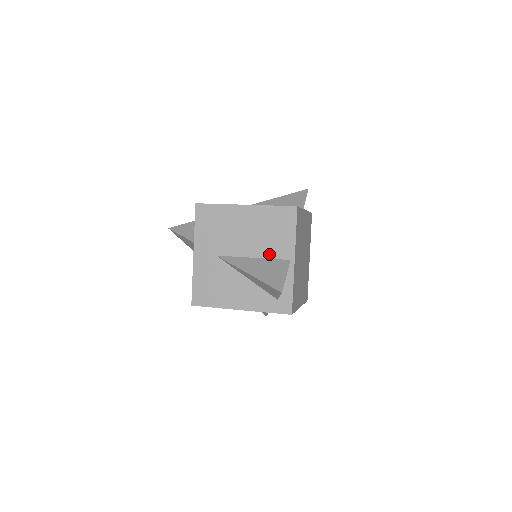
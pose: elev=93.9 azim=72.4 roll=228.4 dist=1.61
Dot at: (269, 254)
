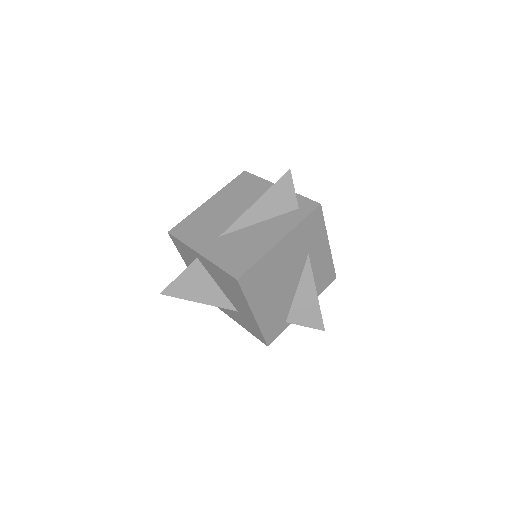
Dot at: occluded
